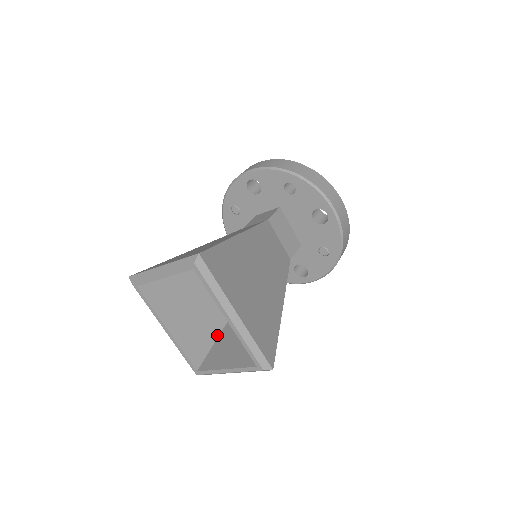
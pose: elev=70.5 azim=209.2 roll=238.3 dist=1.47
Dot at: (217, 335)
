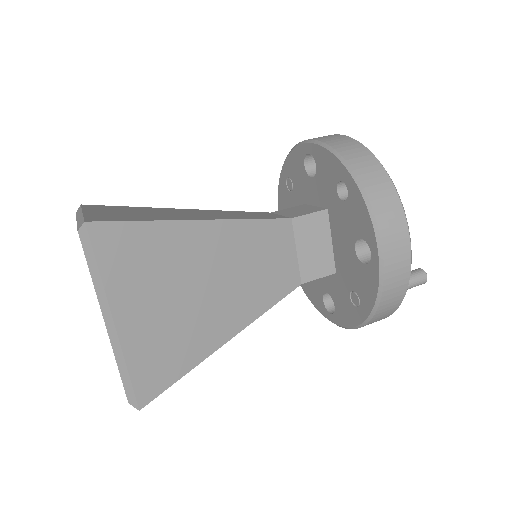
Dot at: occluded
